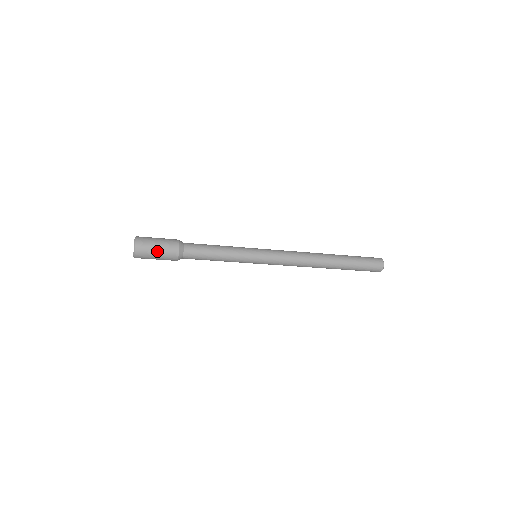
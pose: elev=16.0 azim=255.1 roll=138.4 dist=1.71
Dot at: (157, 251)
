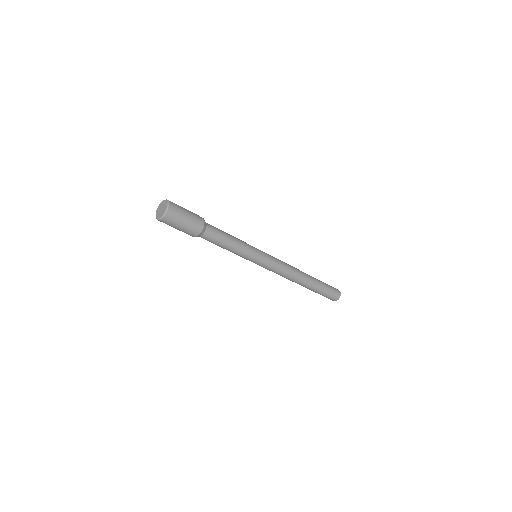
Dot at: (187, 211)
